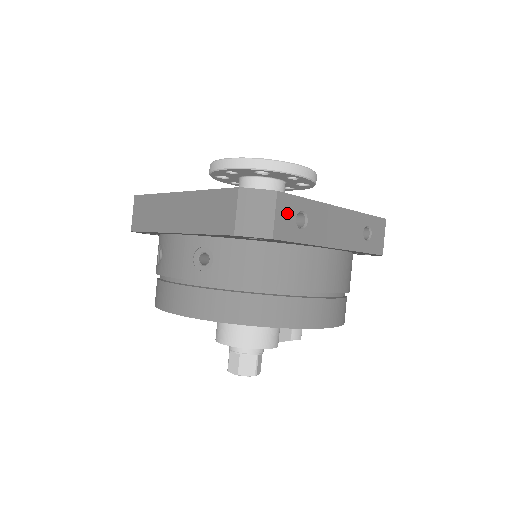
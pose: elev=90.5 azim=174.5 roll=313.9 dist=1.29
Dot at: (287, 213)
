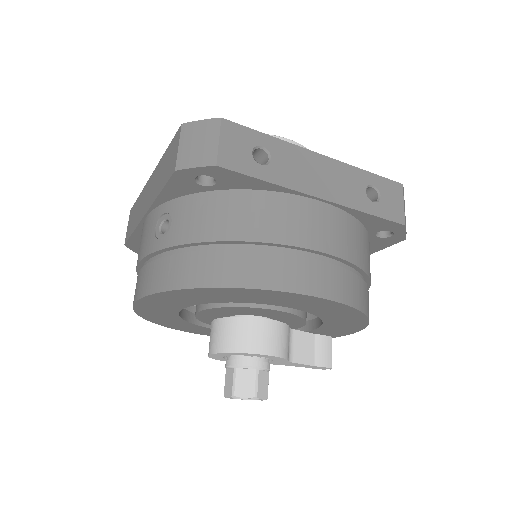
Dot at: (238, 143)
